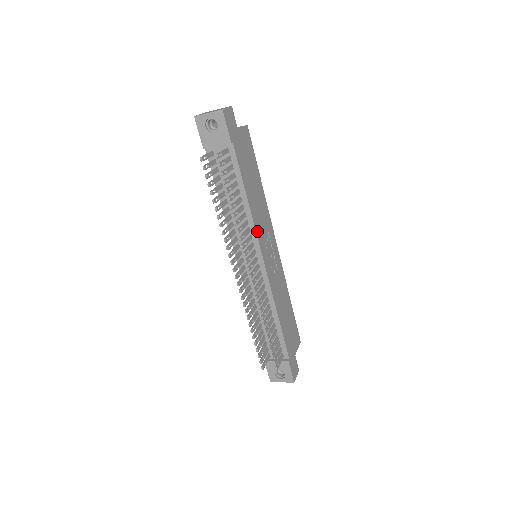
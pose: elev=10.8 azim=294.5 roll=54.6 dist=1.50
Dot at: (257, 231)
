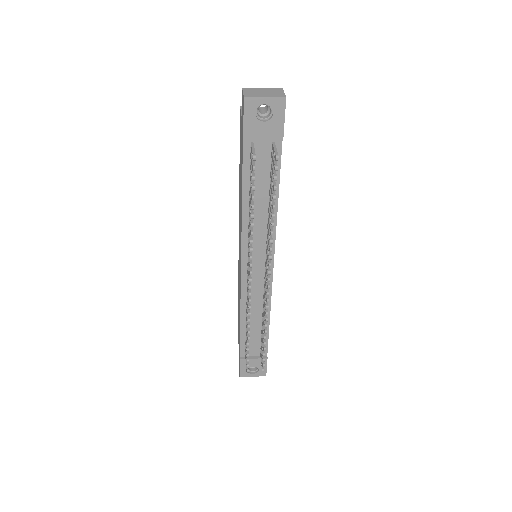
Dot at: (275, 234)
